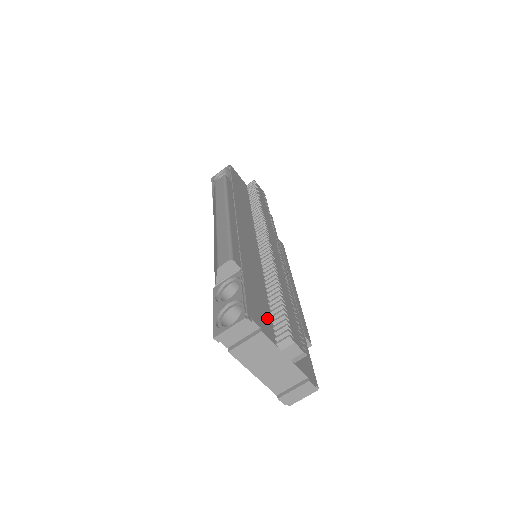
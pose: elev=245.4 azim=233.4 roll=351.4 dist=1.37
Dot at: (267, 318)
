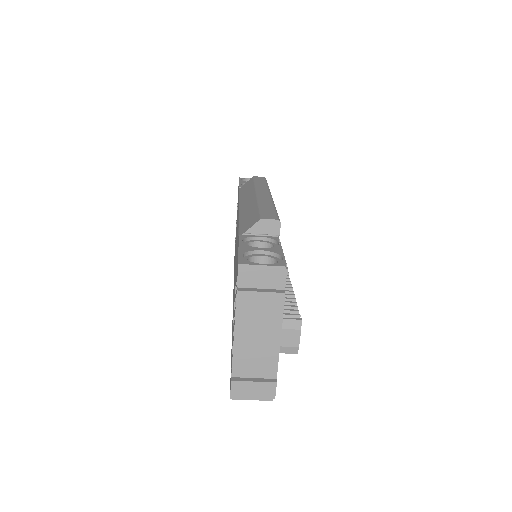
Dot at: occluded
